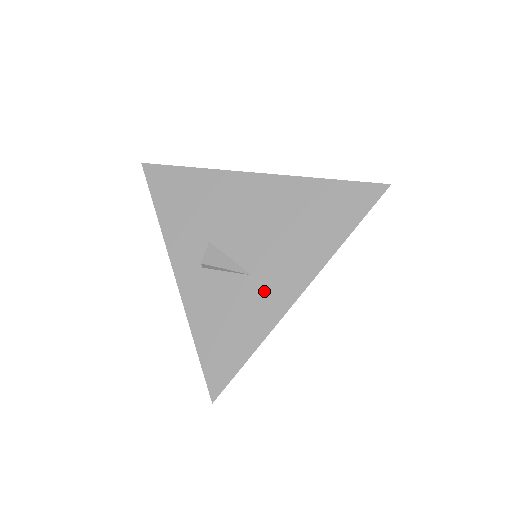
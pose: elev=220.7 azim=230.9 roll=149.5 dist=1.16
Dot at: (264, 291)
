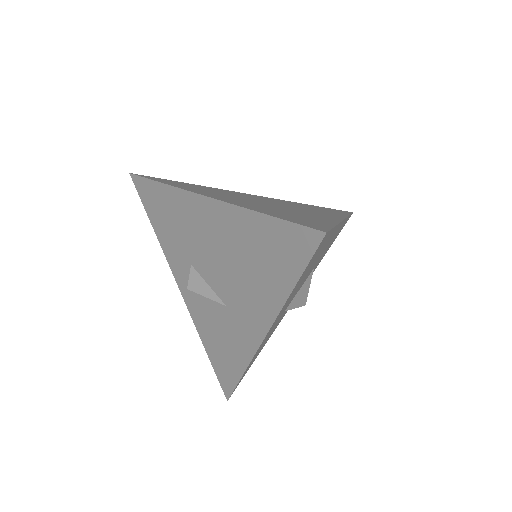
Dot at: (238, 324)
